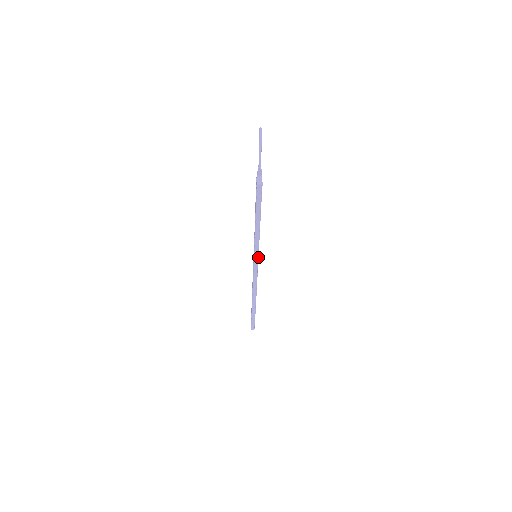
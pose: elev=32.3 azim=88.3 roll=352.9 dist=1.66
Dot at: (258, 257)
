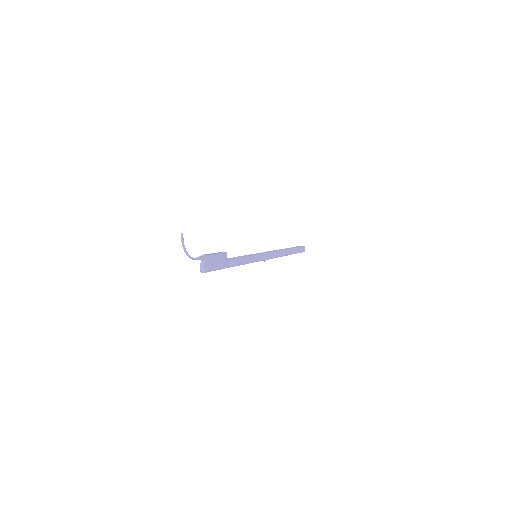
Dot at: (255, 261)
